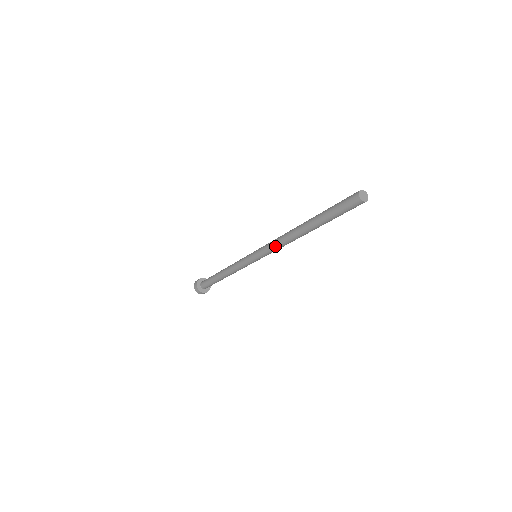
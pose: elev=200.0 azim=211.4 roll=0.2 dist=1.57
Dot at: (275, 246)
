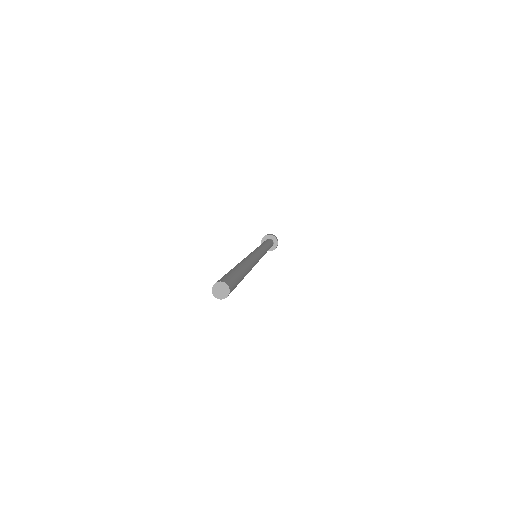
Dot at: occluded
